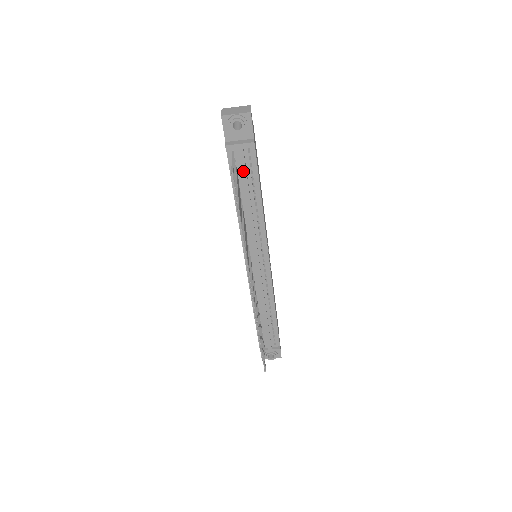
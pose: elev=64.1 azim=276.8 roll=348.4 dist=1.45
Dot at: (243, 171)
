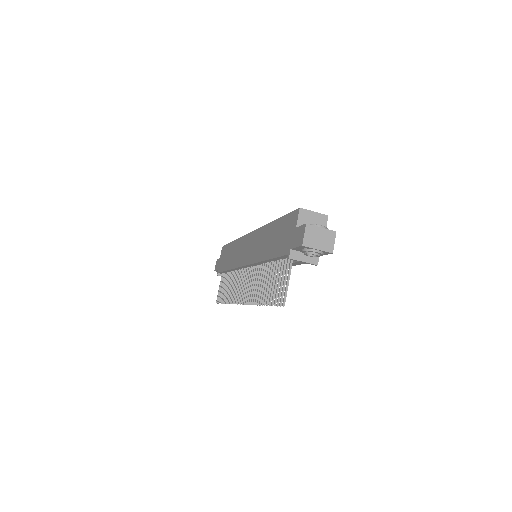
Dot at: occluded
